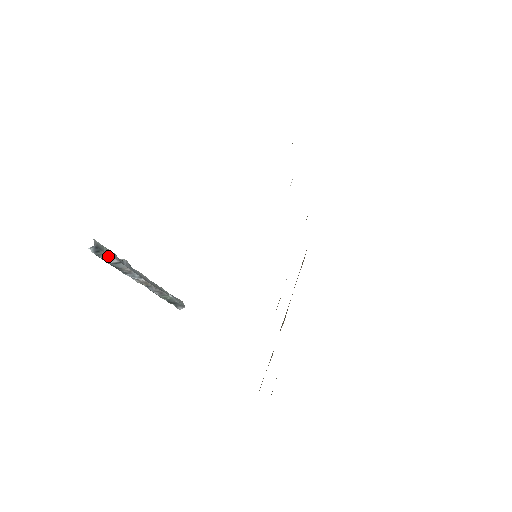
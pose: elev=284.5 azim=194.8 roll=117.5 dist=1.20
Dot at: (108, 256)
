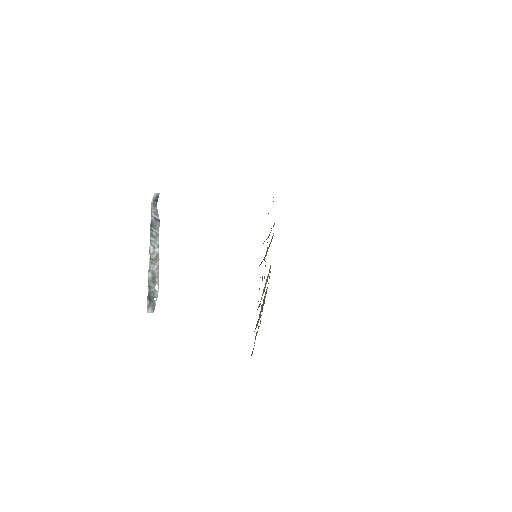
Dot at: (157, 210)
